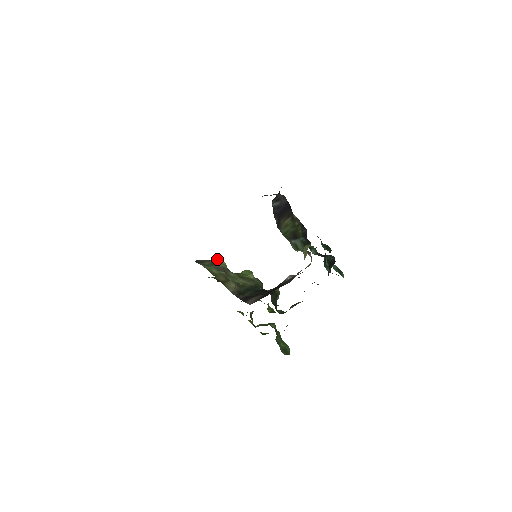
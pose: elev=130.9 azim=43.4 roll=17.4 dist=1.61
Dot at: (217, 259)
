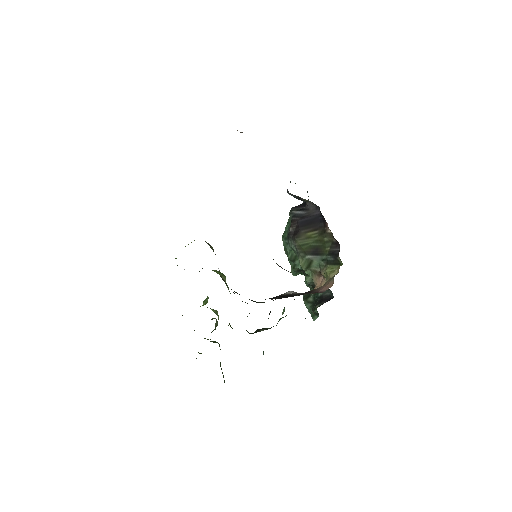
Dot at: (205, 241)
